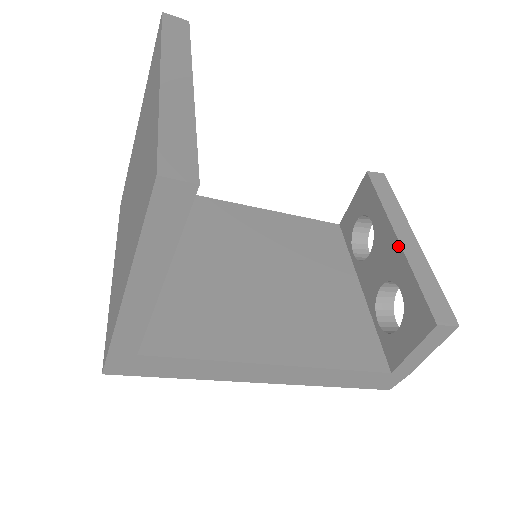
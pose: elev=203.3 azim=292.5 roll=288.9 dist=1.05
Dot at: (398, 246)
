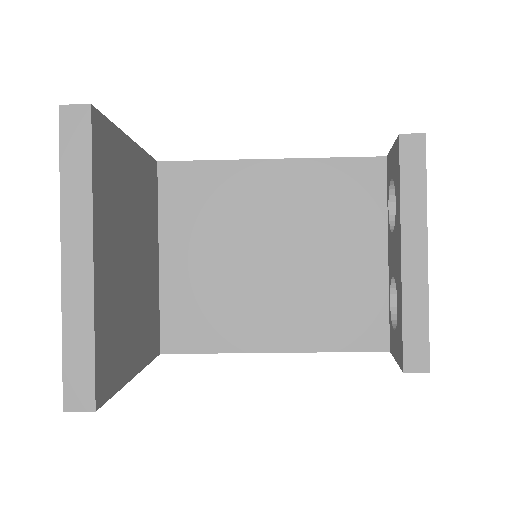
Dot at: (400, 265)
